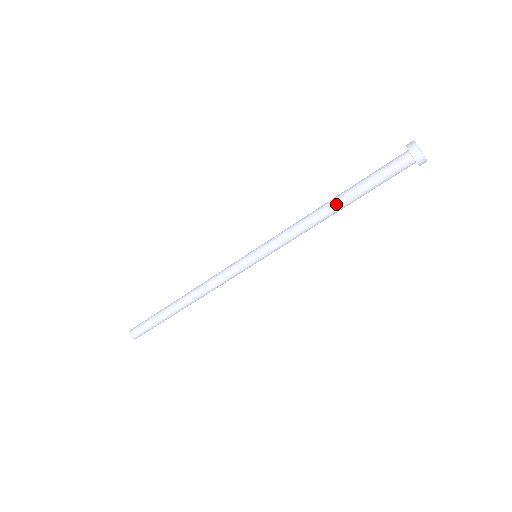
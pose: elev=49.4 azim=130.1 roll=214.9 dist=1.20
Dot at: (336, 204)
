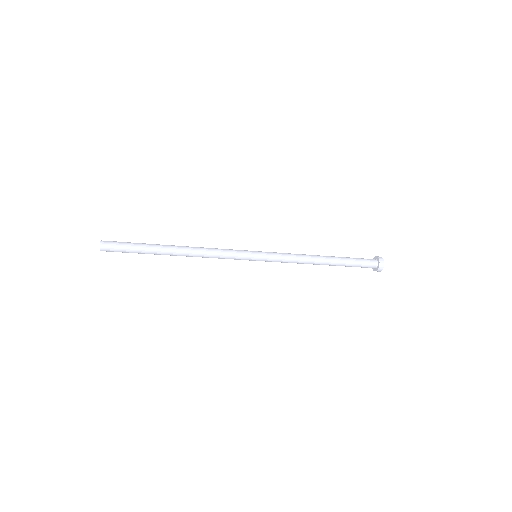
Dot at: occluded
